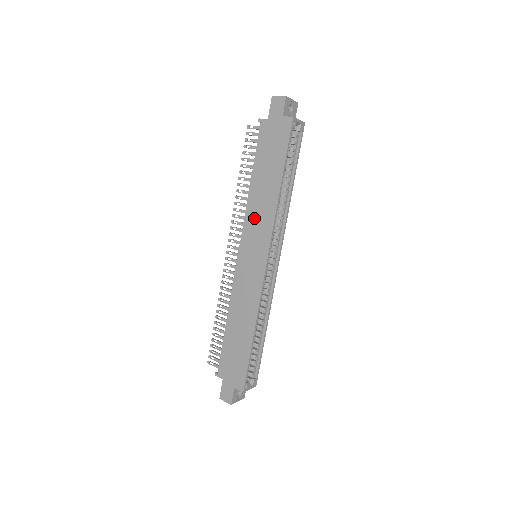
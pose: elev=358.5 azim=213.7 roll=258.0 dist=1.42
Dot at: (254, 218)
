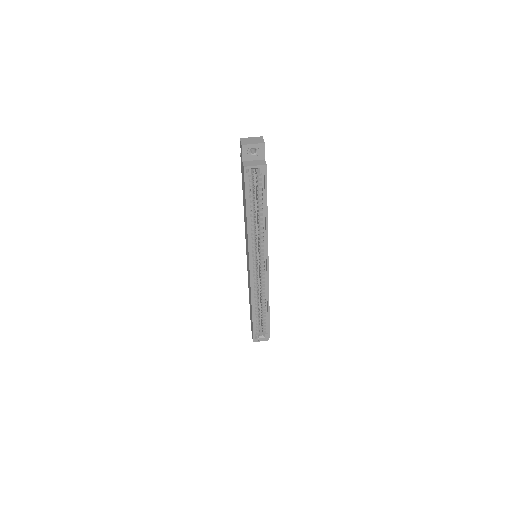
Dot at: occluded
